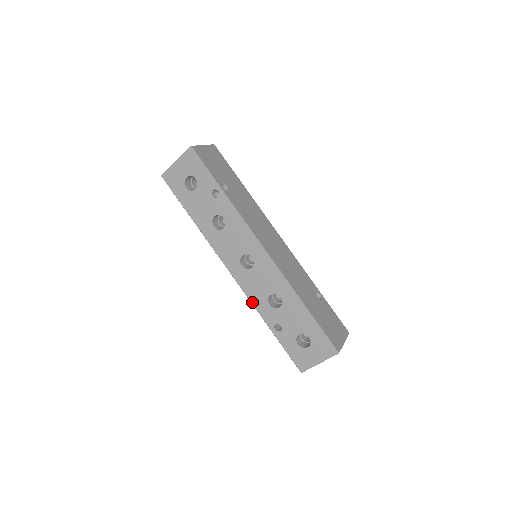
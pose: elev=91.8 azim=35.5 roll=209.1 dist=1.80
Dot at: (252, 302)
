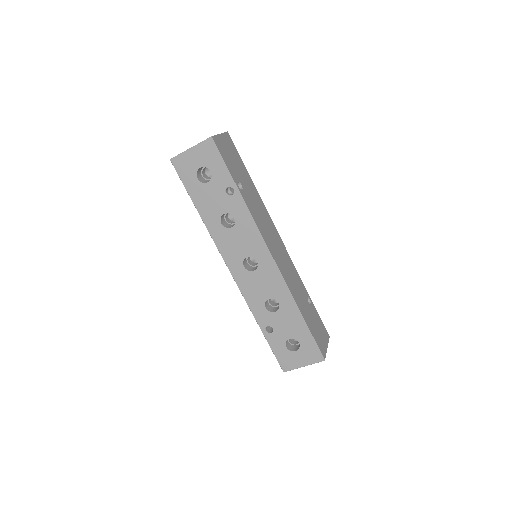
Dot at: (248, 302)
